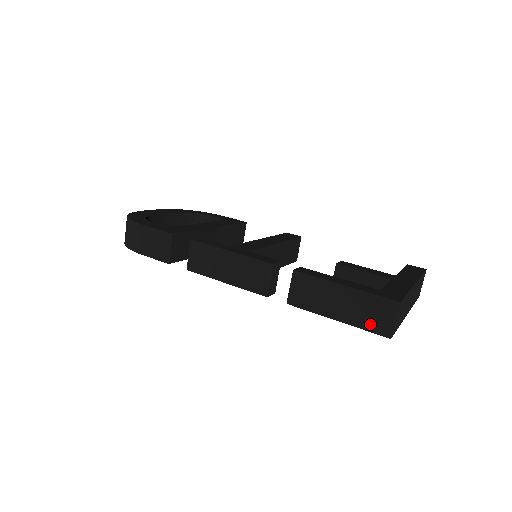
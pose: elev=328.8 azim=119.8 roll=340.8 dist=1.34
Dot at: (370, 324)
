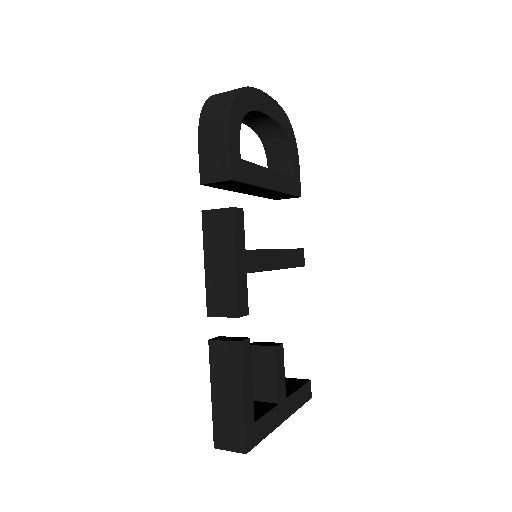
Dot at: (219, 428)
